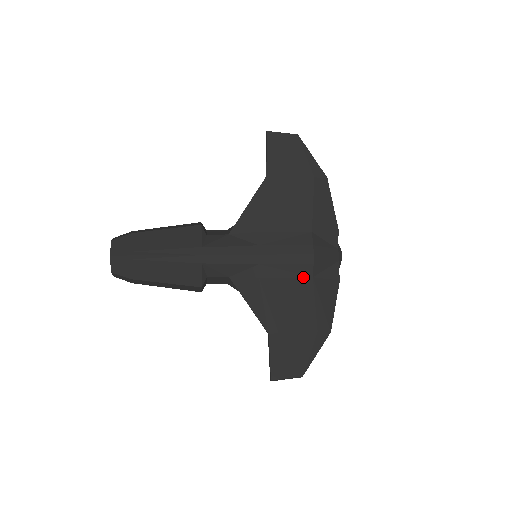
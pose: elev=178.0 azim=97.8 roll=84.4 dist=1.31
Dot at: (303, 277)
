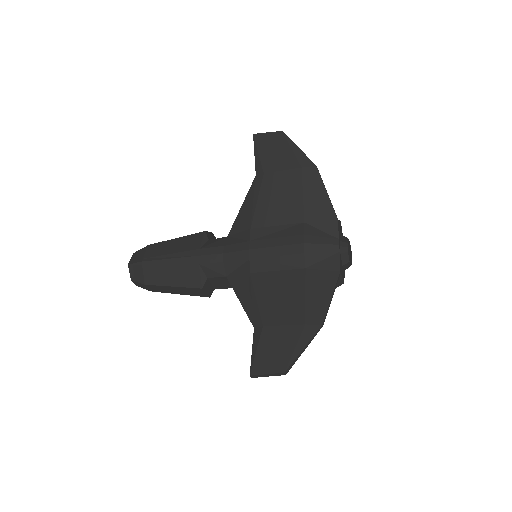
Dot at: (295, 269)
